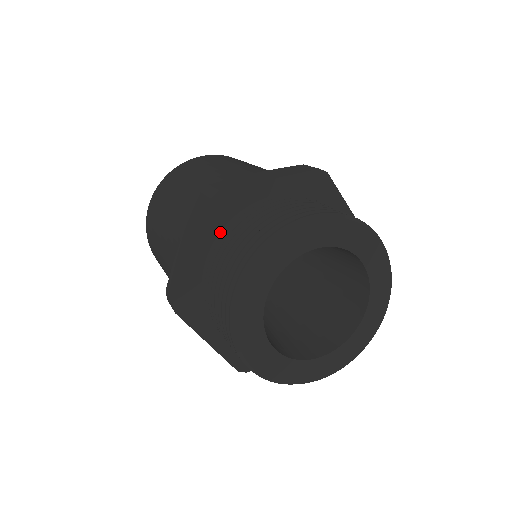
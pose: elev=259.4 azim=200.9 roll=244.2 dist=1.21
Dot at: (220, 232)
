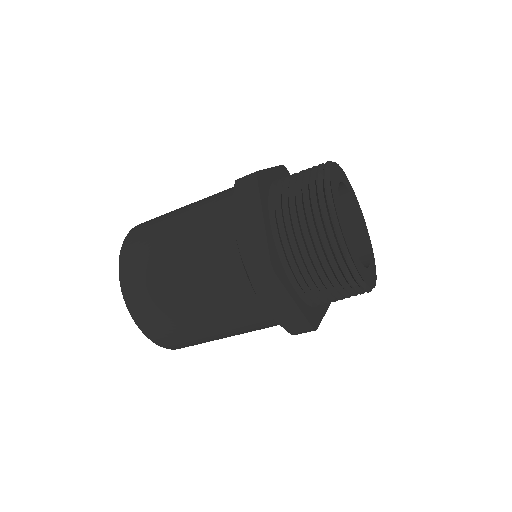
Dot at: (268, 203)
